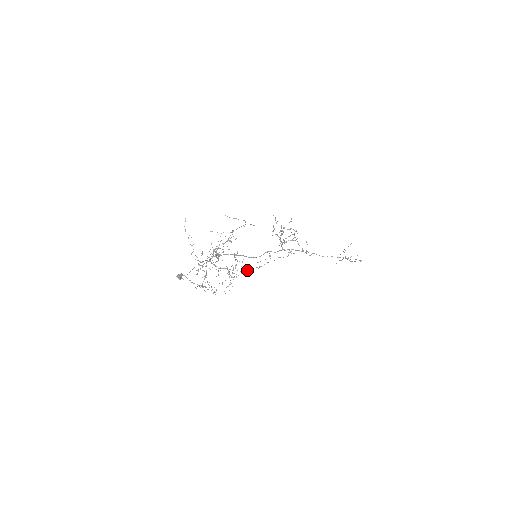
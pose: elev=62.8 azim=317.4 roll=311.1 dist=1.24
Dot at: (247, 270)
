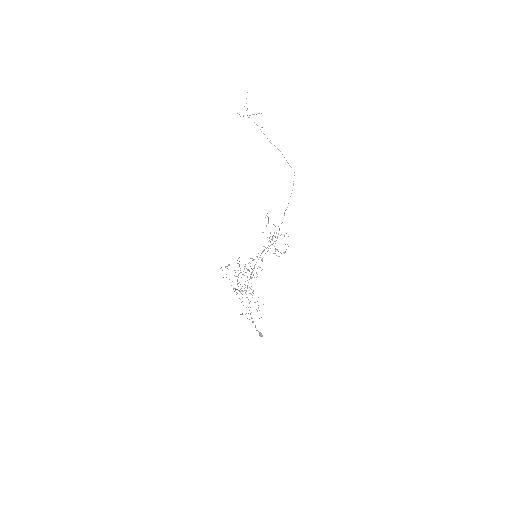
Dot at: occluded
